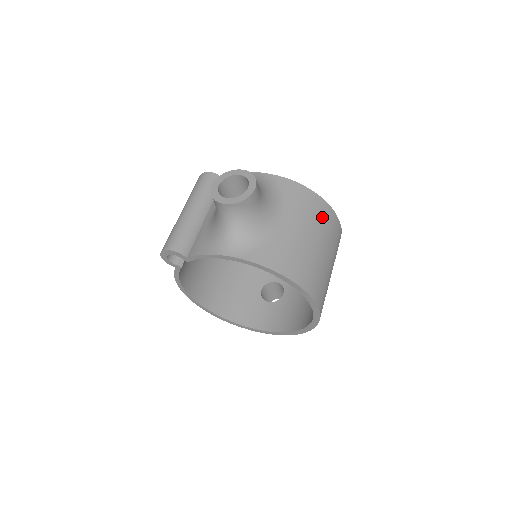
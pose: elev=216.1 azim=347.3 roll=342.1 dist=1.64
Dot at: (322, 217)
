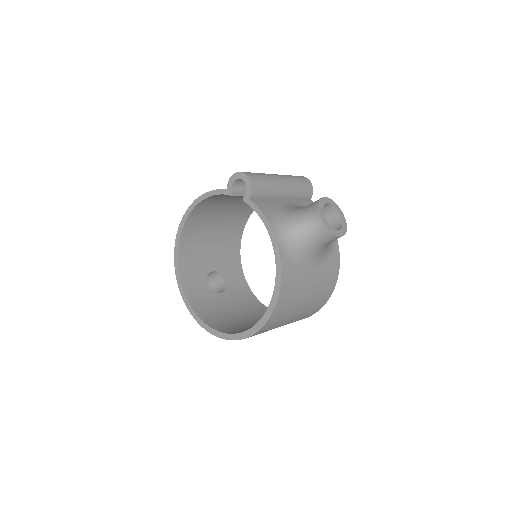
Dot at: (321, 299)
